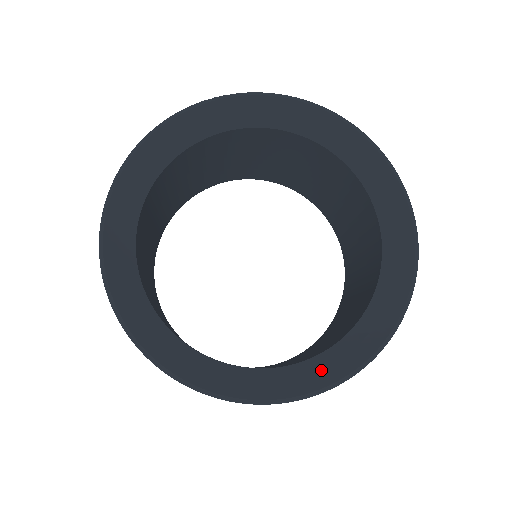
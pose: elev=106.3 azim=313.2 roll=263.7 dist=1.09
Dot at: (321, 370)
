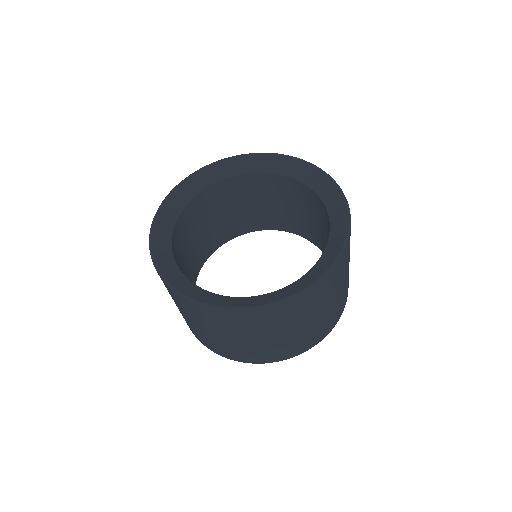
Dot at: (197, 292)
